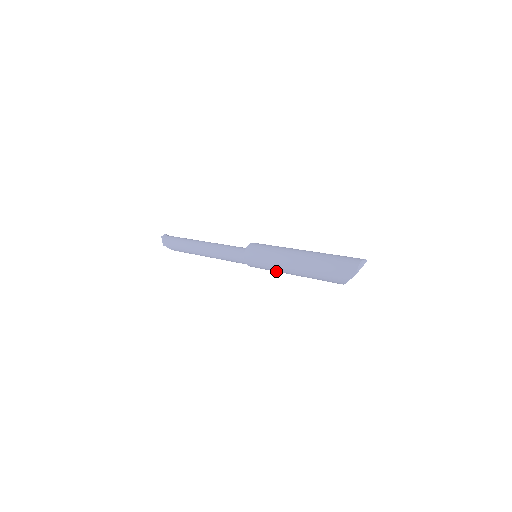
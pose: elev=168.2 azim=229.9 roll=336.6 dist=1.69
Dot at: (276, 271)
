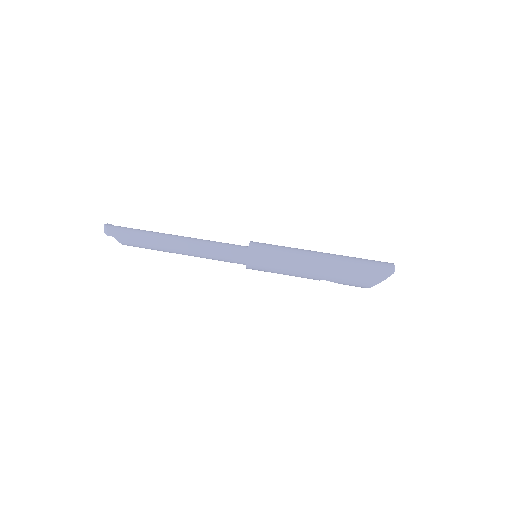
Dot at: (286, 272)
